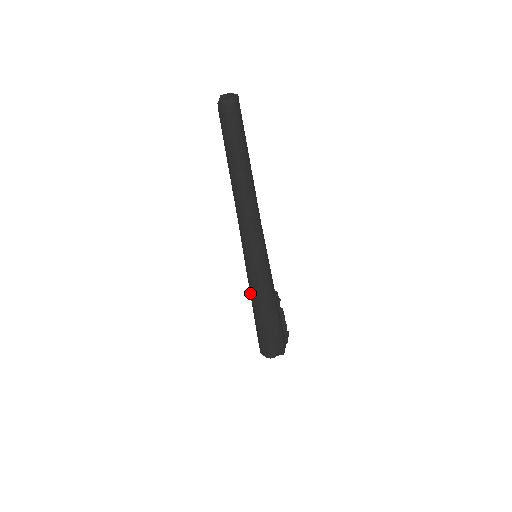
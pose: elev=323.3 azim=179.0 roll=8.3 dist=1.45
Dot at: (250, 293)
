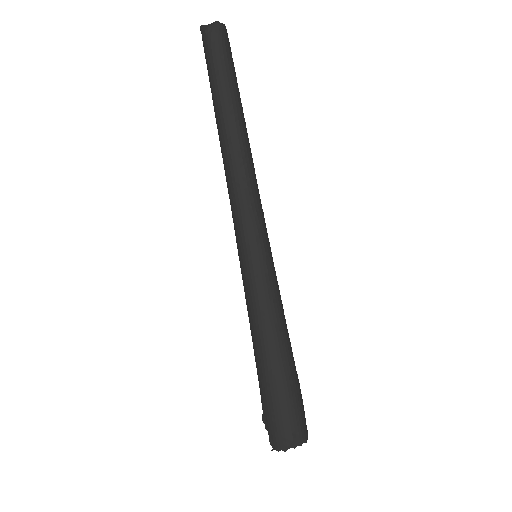
Dot at: (262, 323)
